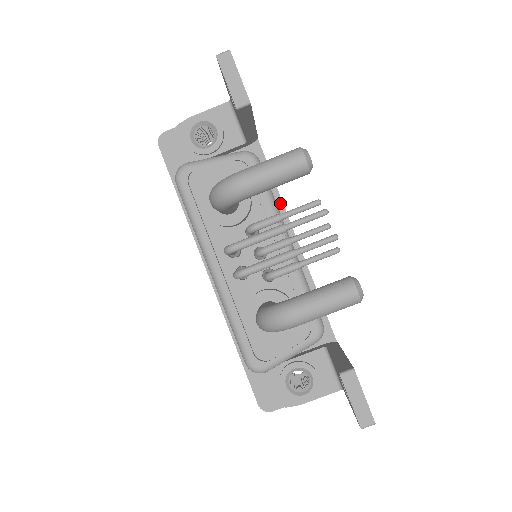
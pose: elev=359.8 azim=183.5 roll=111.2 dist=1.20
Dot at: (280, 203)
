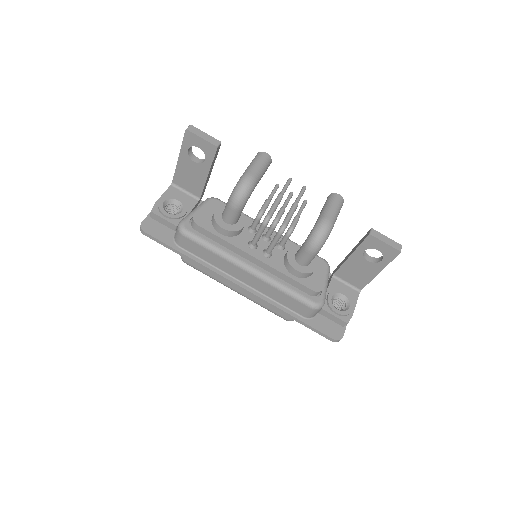
Dot at: occluded
